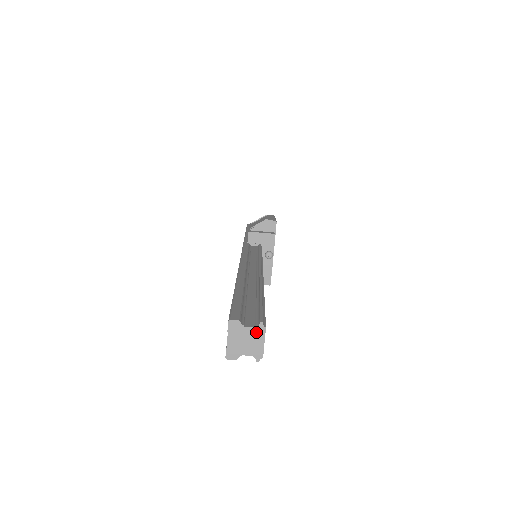
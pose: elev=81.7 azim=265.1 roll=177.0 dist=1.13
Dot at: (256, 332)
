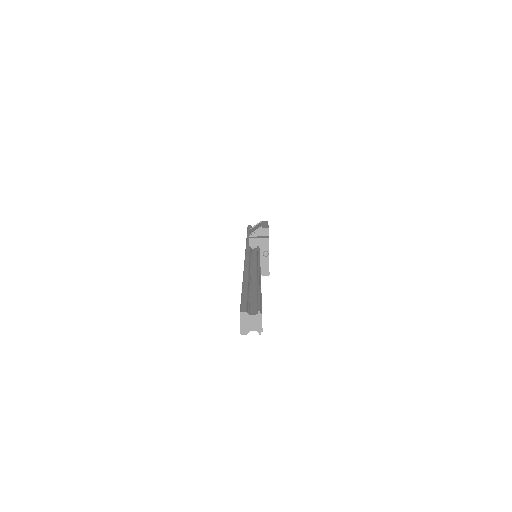
Dot at: (257, 317)
